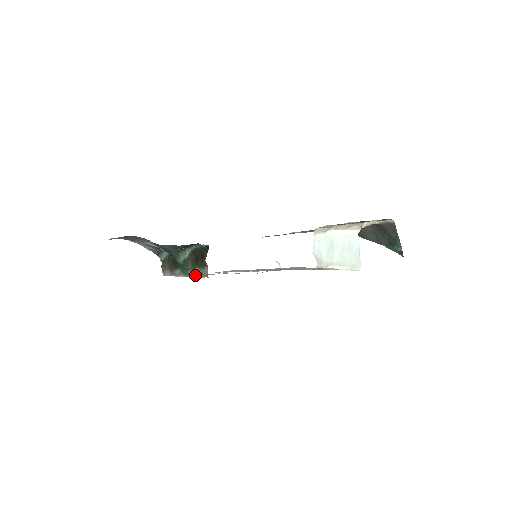
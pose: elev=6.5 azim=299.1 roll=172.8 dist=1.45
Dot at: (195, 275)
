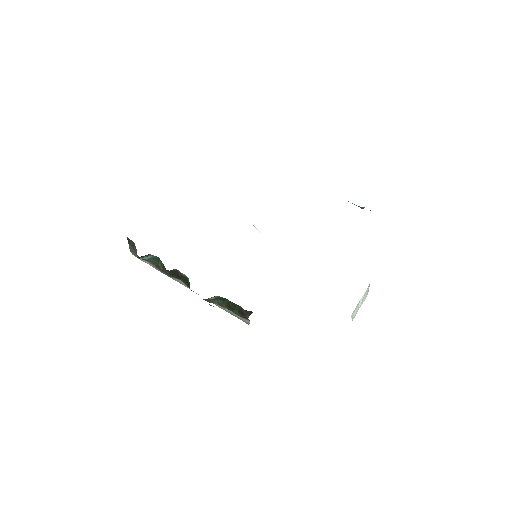
Dot at: (222, 308)
